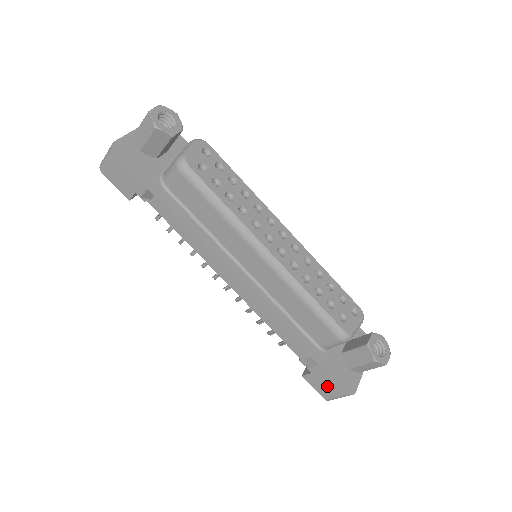
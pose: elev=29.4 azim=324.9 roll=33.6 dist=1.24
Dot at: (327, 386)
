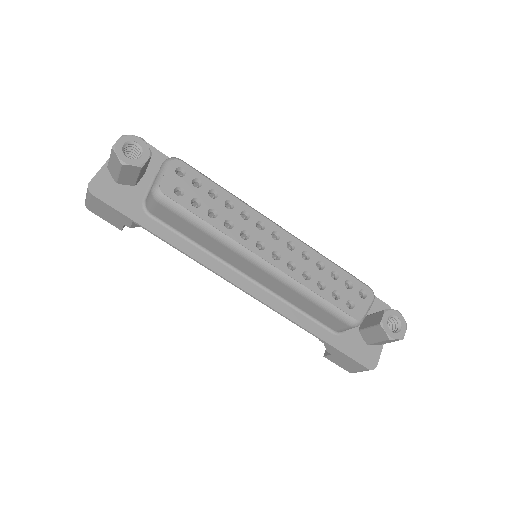
Dot at: (348, 364)
